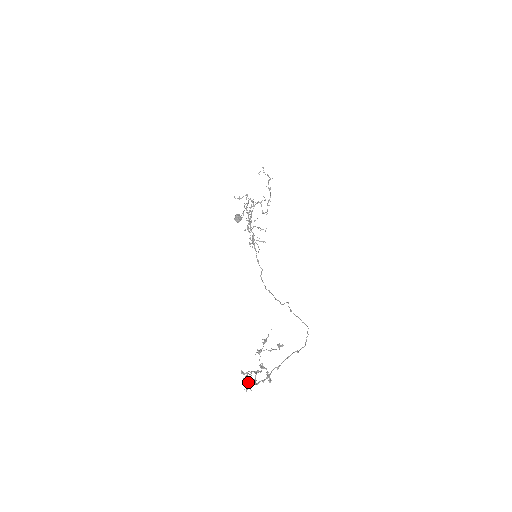
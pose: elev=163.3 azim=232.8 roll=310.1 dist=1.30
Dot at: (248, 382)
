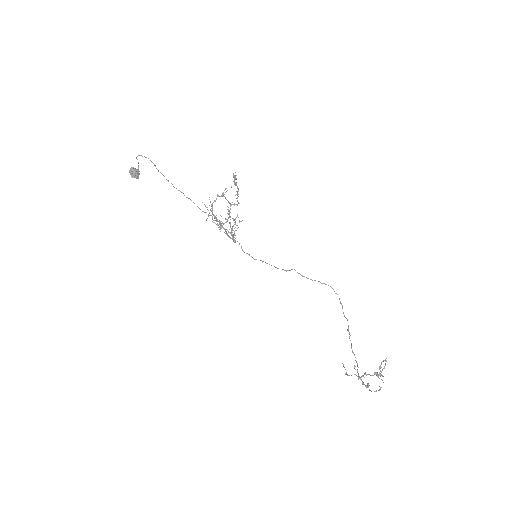
Dot at: (358, 379)
